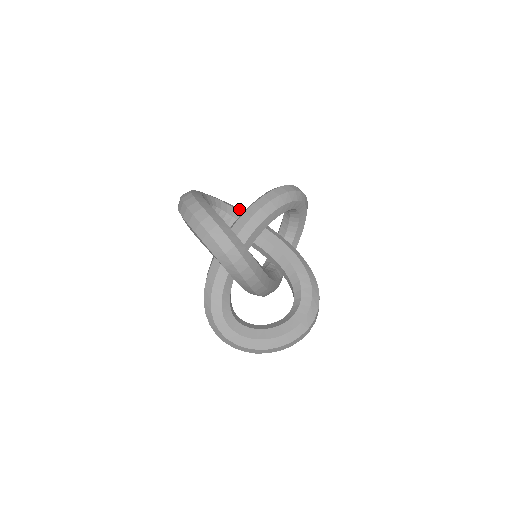
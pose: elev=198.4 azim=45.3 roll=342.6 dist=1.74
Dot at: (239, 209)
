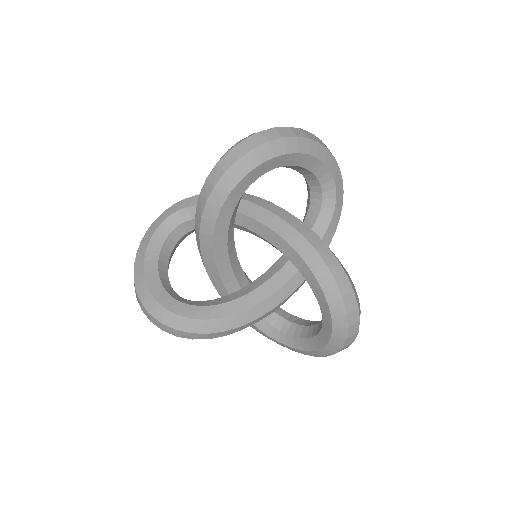
Dot at: occluded
